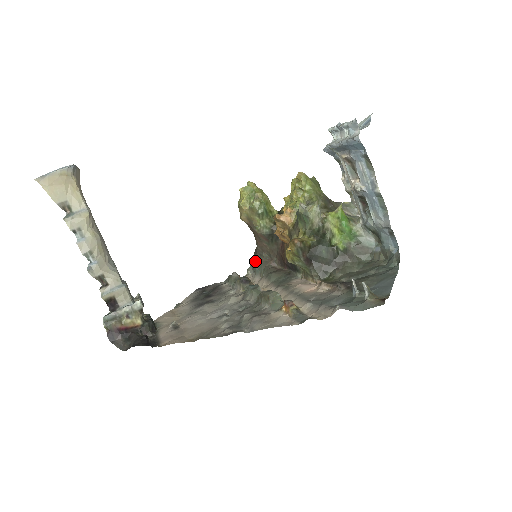
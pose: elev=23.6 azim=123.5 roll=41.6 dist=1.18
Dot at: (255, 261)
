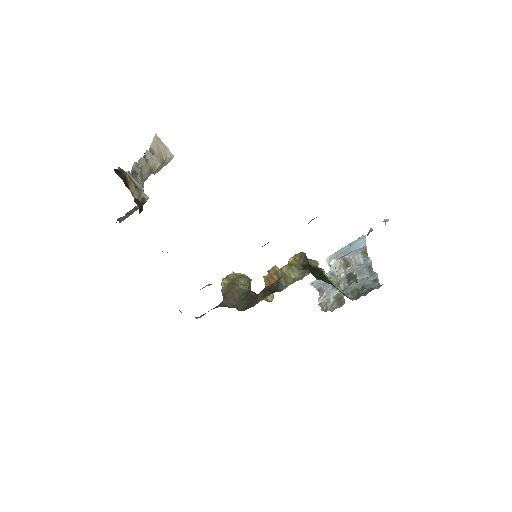
Dot at: occluded
